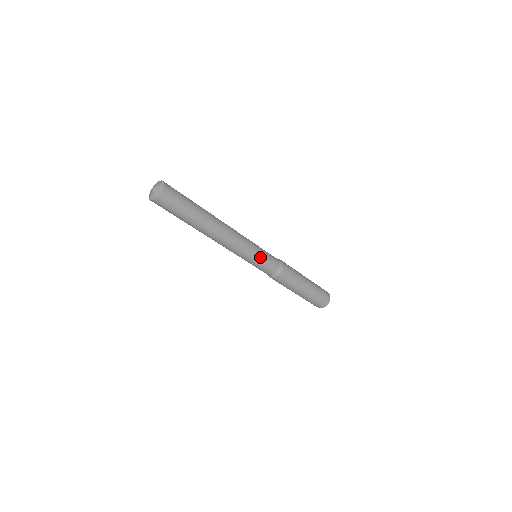
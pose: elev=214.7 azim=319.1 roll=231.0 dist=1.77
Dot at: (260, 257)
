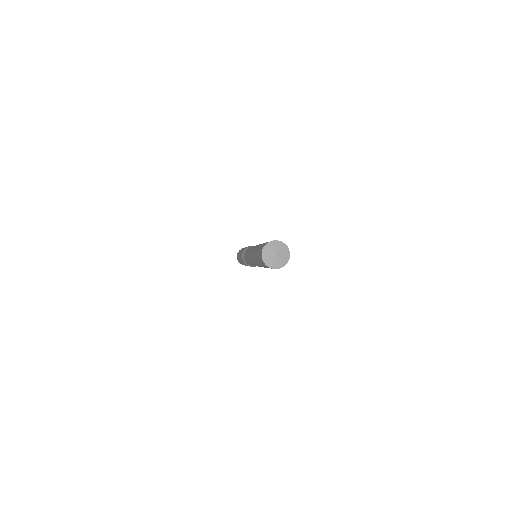
Dot at: occluded
